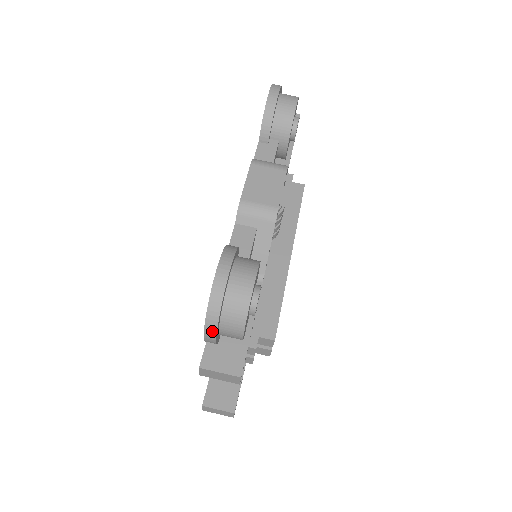
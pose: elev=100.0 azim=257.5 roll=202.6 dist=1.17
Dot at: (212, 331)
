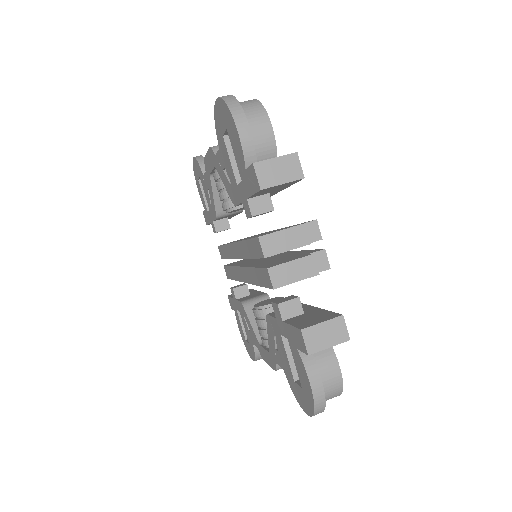
Dot at: (241, 117)
